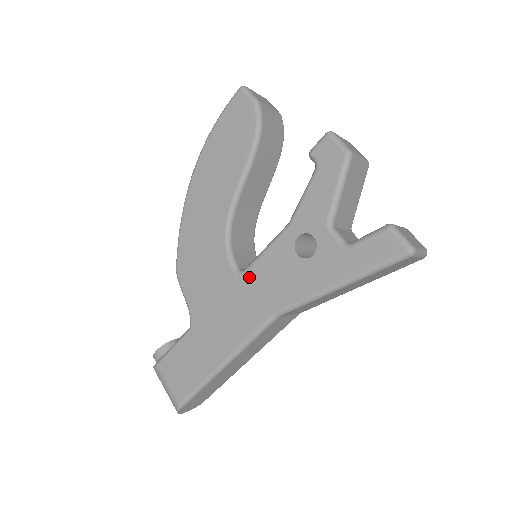
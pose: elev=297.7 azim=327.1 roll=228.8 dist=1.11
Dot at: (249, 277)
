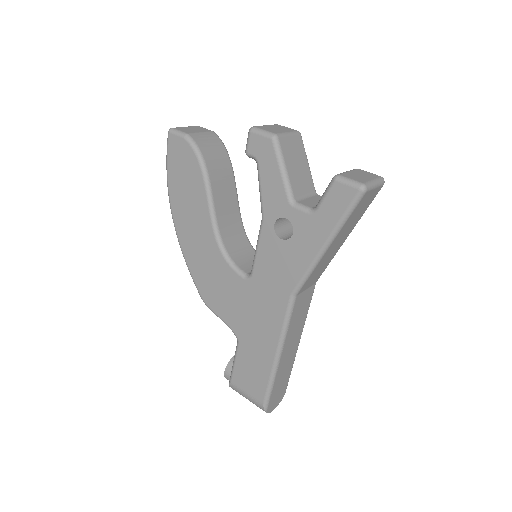
Dot at: (257, 277)
